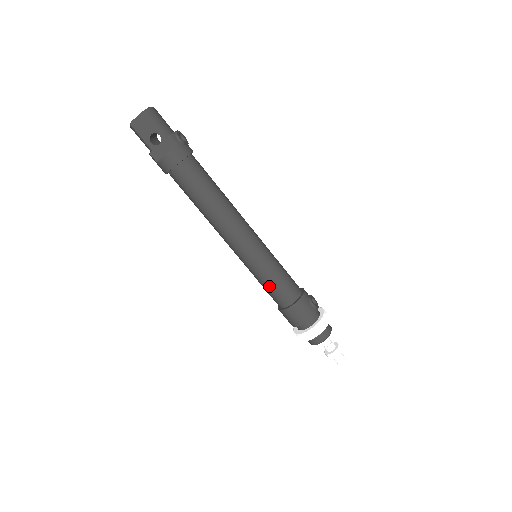
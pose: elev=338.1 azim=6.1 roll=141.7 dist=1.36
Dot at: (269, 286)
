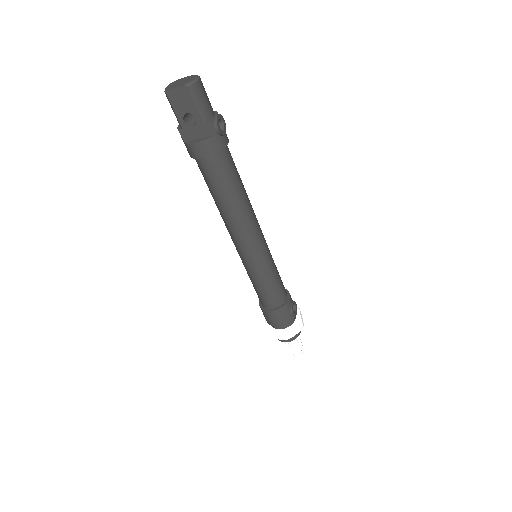
Dot at: (258, 288)
